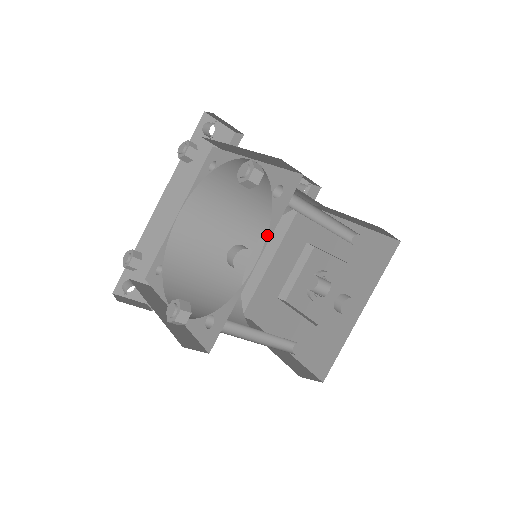
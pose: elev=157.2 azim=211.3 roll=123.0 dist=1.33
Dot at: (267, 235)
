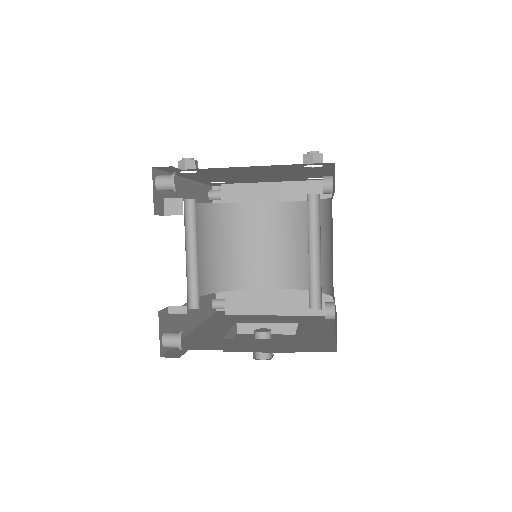
Dot at: (328, 198)
